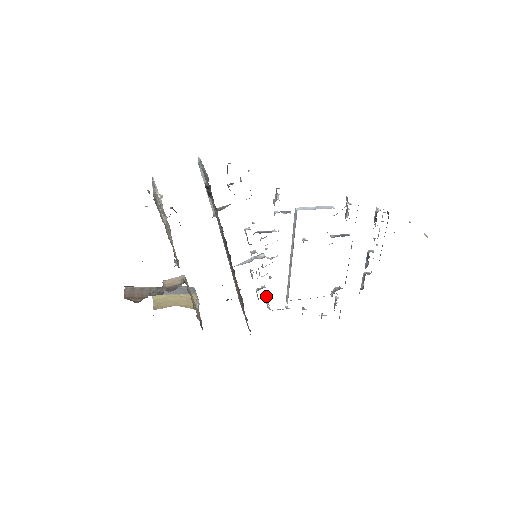
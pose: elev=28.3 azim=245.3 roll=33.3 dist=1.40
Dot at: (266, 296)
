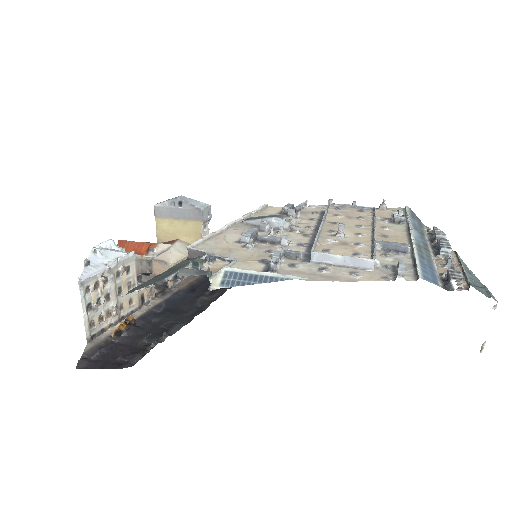
Dot at: (295, 212)
